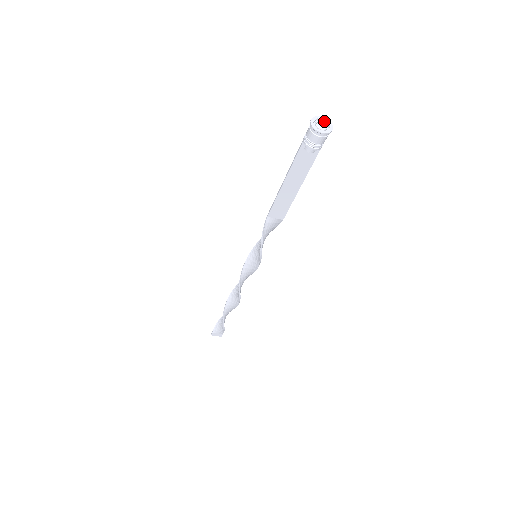
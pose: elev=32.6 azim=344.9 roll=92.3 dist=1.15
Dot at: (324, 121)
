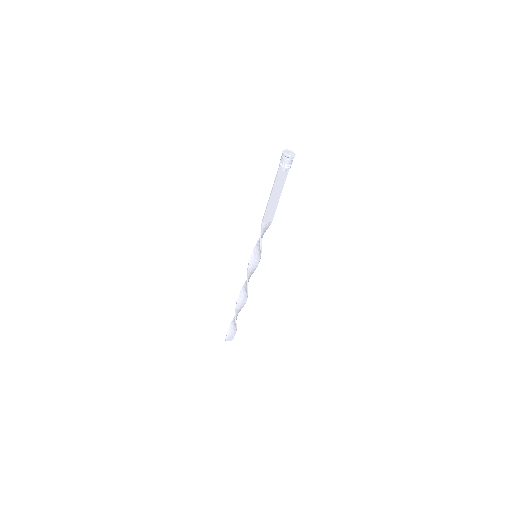
Dot at: (288, 151)
